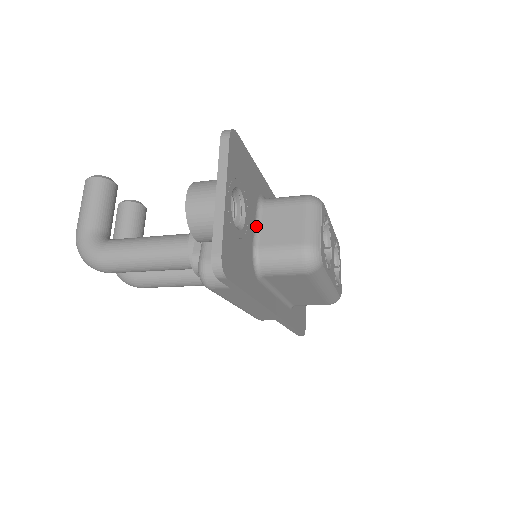
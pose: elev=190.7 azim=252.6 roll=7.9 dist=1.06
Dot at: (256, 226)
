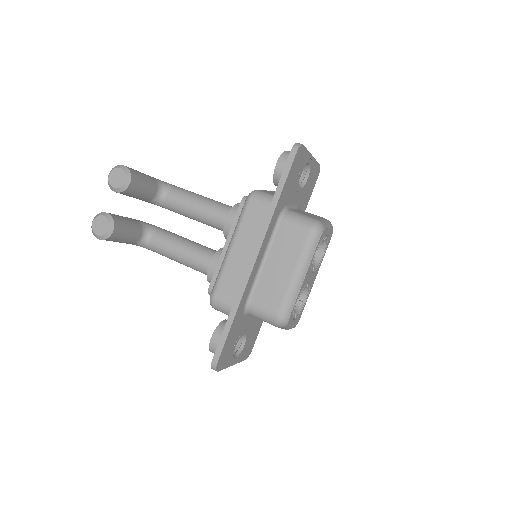
Dot at: (251, 317)
